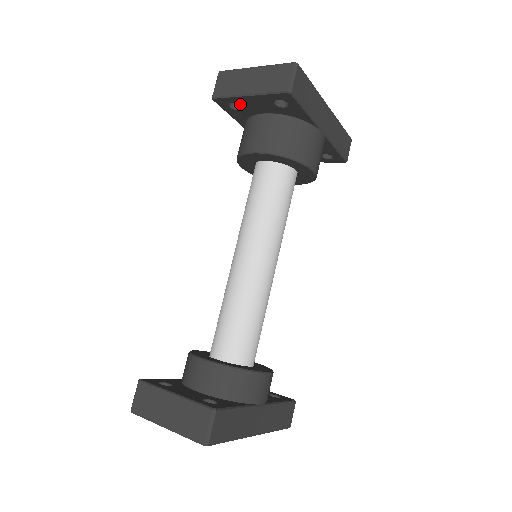
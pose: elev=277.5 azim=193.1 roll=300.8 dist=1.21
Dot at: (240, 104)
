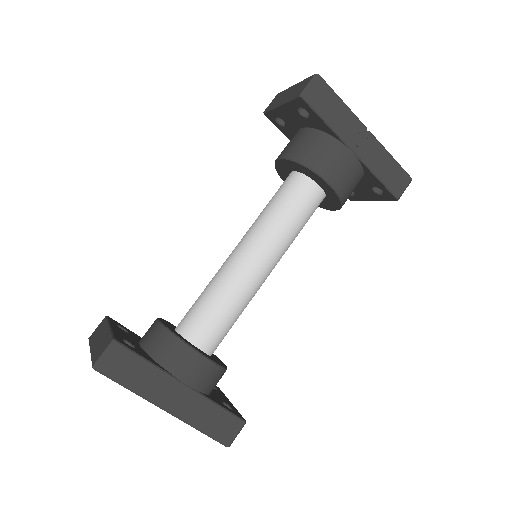
Dot at: (281, 118)
